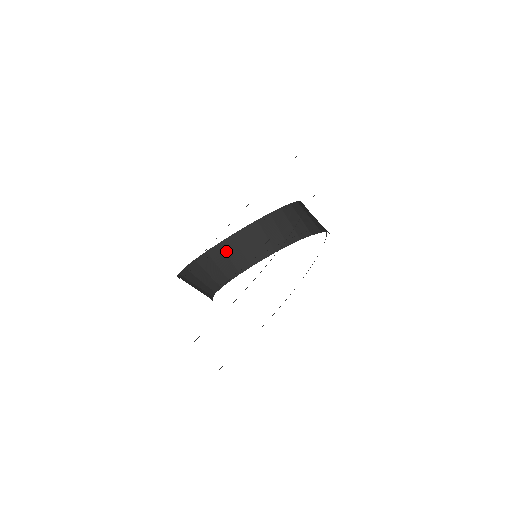
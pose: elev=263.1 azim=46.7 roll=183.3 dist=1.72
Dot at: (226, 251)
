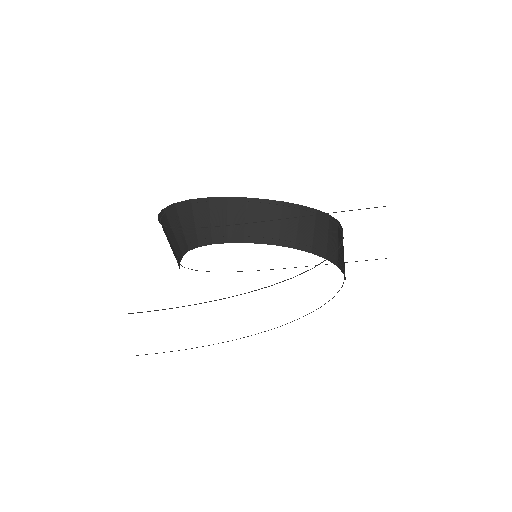
Dot at: (230, 210)
